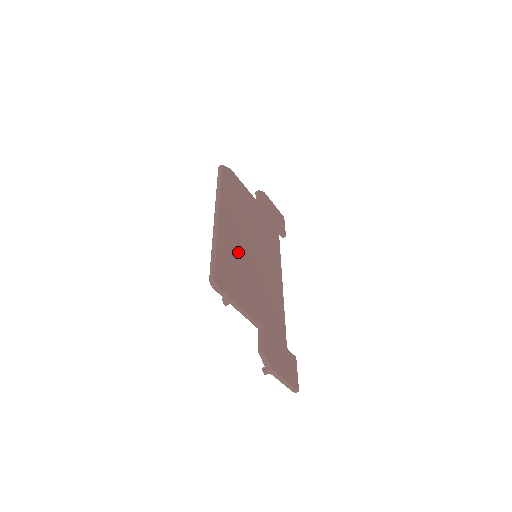
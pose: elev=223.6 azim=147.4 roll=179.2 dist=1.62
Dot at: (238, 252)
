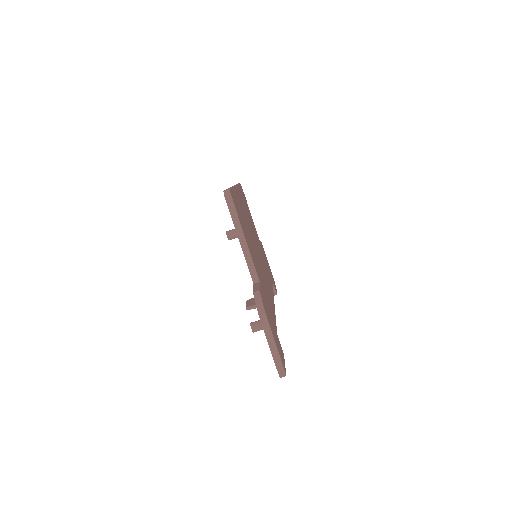
Dot at: (246, 222)
